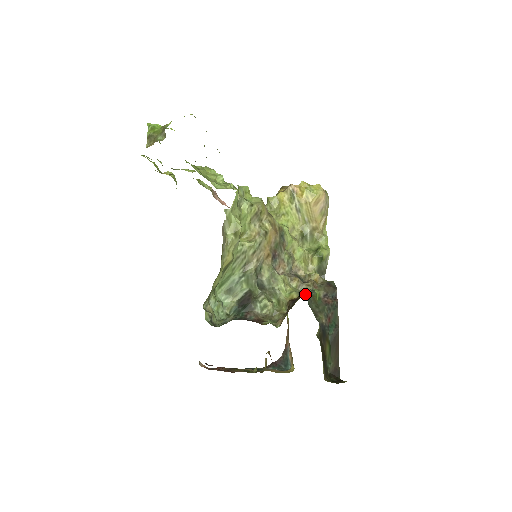
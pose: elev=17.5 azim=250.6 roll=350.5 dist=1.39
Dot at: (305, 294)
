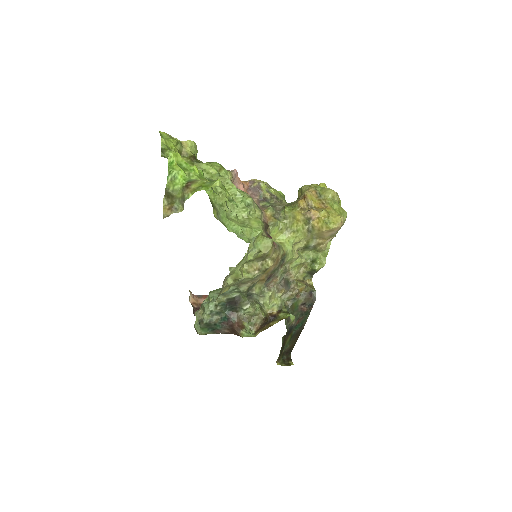
Dot at: (285, 307)
